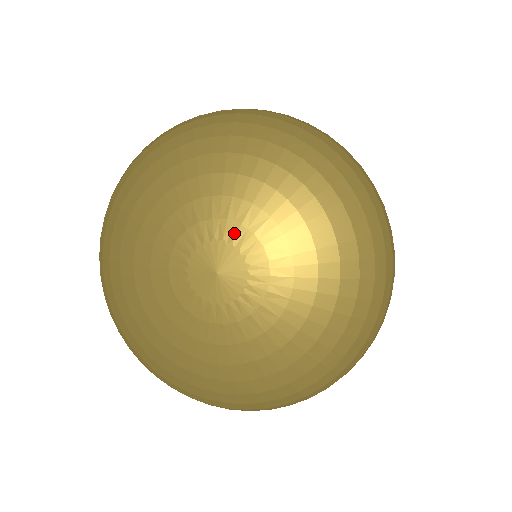
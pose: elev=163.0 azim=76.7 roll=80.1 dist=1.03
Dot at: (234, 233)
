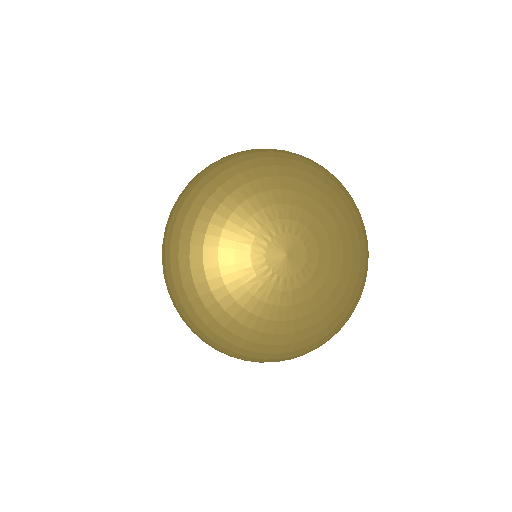
Dot at: (287, 226)
